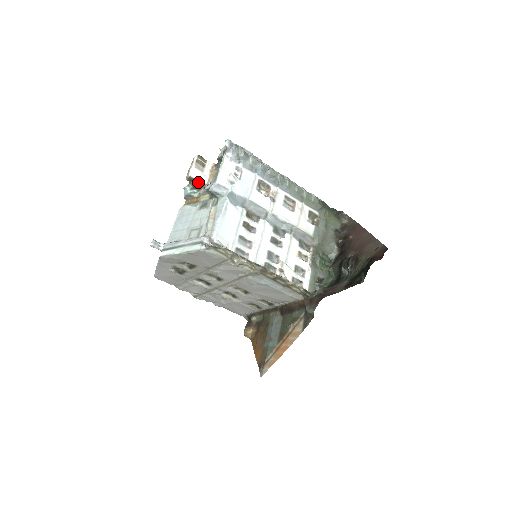
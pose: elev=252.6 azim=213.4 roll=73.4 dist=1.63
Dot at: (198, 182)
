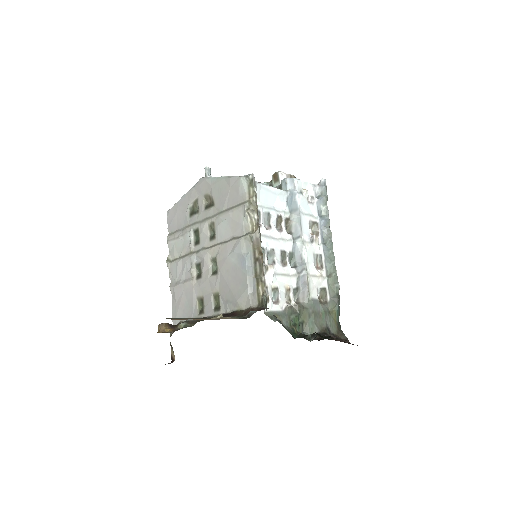
Dot at: (278, 182)
